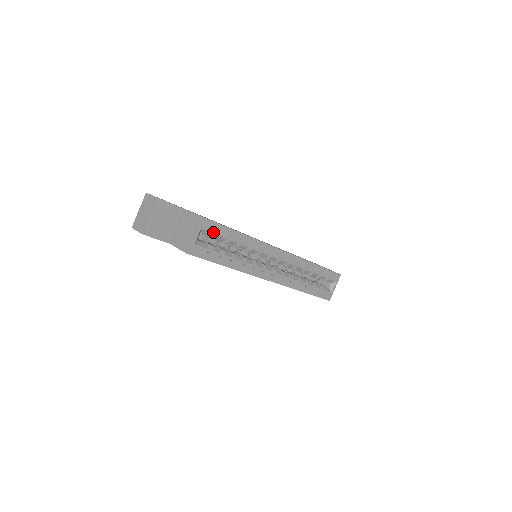
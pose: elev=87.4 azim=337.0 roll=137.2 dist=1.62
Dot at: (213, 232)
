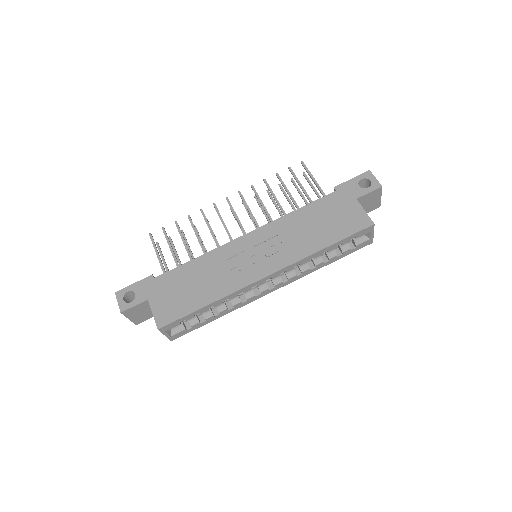
Dot at: (178, 324)
